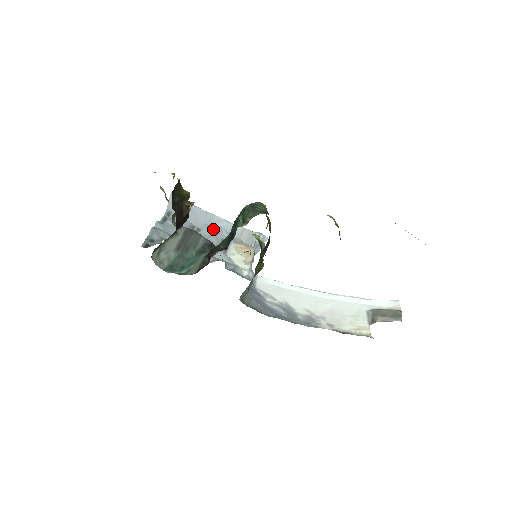
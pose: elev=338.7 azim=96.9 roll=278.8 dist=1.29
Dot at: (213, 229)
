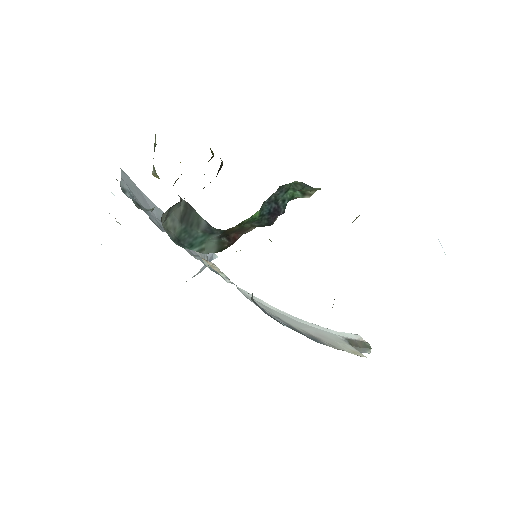
Dot at: occluded
